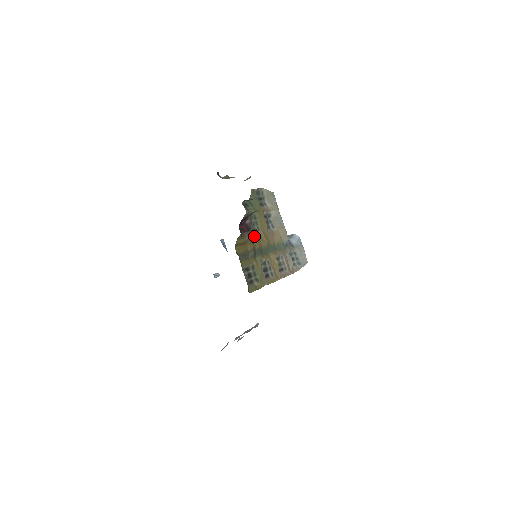
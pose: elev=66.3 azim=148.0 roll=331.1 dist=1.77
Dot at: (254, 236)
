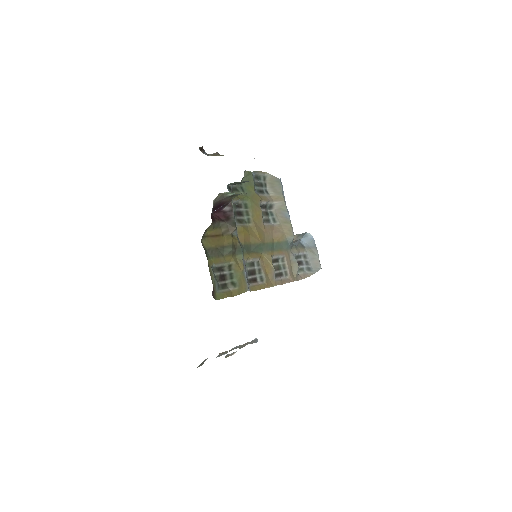
Dot at: (234, 228)
